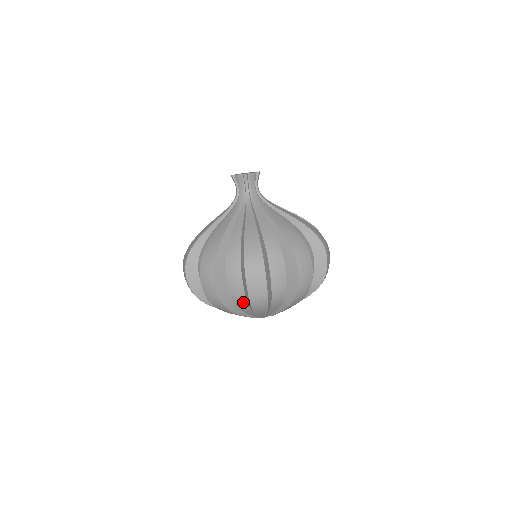
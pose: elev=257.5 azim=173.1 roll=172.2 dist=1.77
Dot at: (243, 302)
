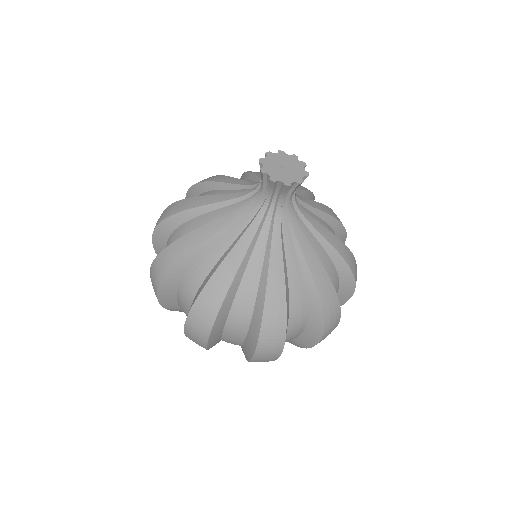
Dot at: occluded
